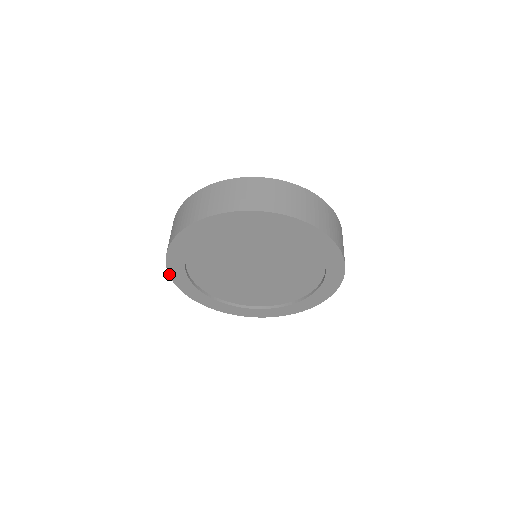
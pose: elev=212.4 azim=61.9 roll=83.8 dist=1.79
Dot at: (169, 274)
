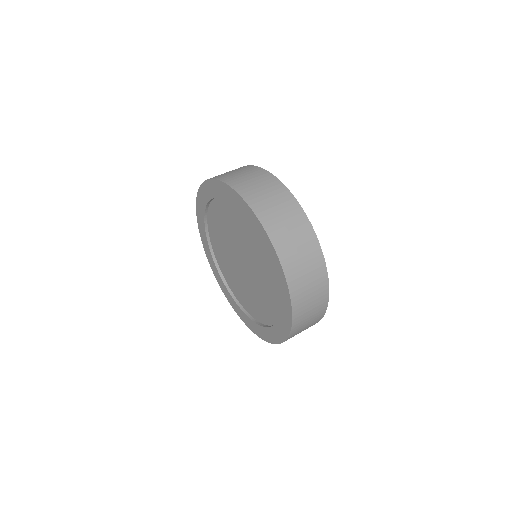
Dot at: (204, 247)
